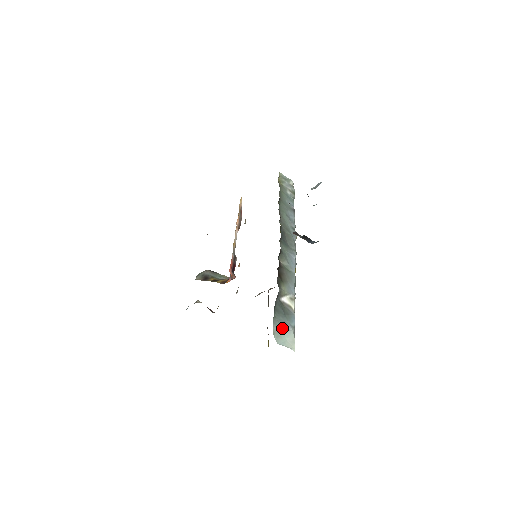
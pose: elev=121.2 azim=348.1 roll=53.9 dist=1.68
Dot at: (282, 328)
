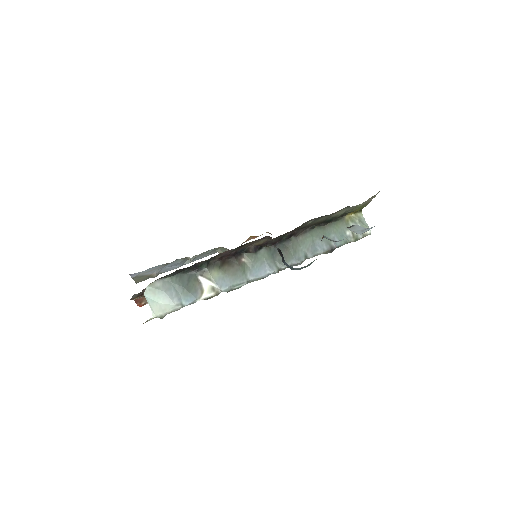
Dot at: (166, 291)
